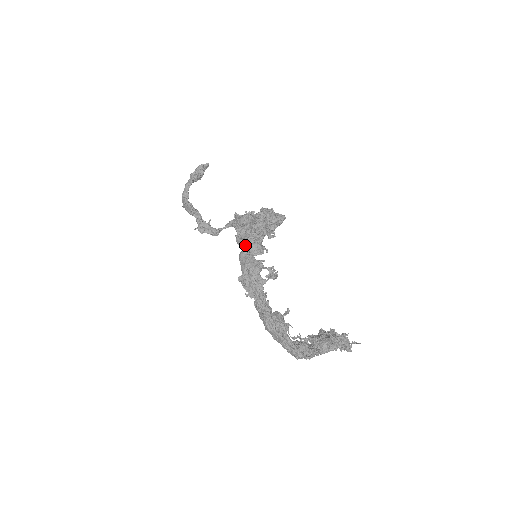
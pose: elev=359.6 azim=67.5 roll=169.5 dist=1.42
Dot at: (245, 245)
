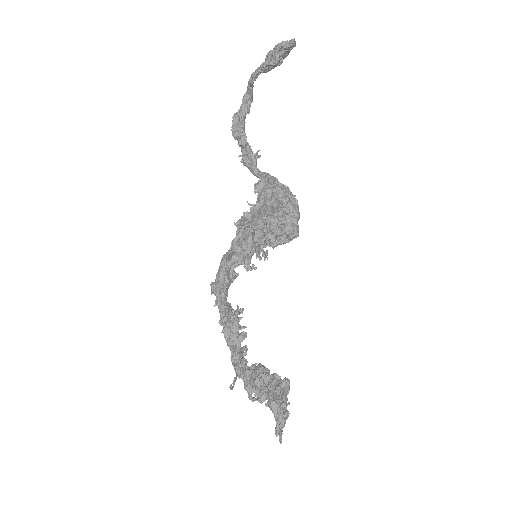
Dot at: (230, 249)
